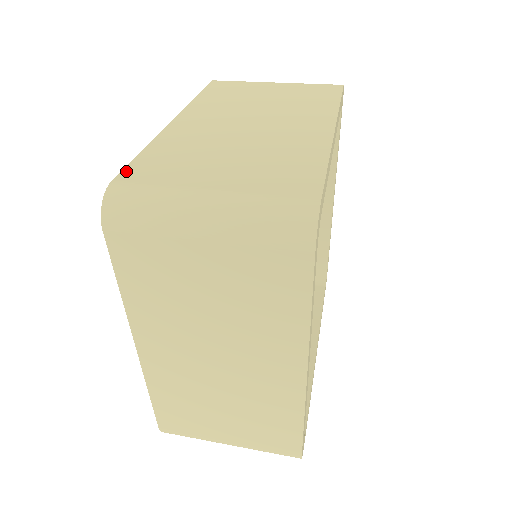
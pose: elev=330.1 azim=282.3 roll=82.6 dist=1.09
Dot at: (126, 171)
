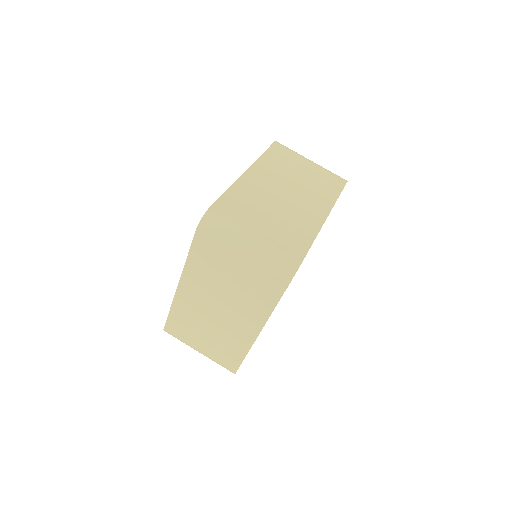
Dot at: (167, 324)
